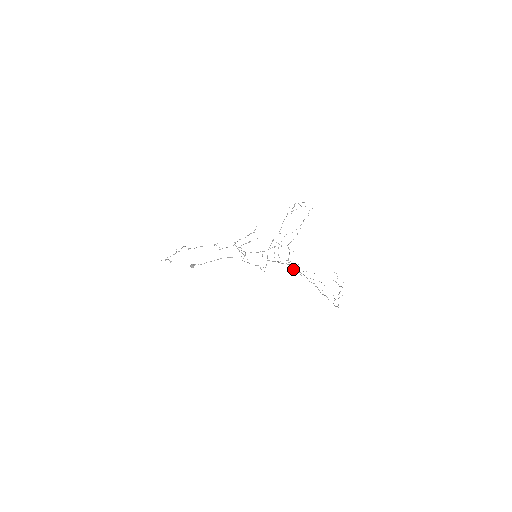
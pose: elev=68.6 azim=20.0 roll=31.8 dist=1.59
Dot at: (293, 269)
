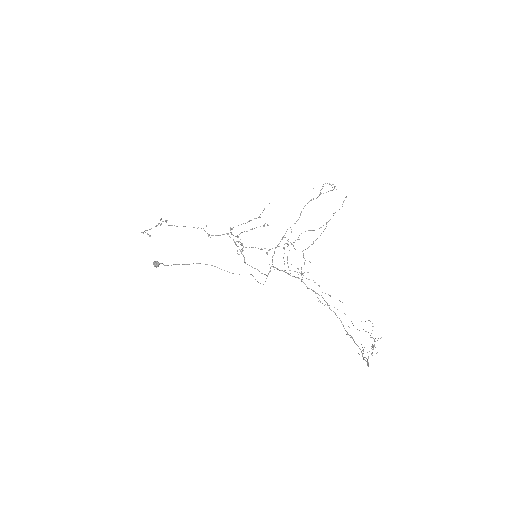
Dot at: (307, 287)
